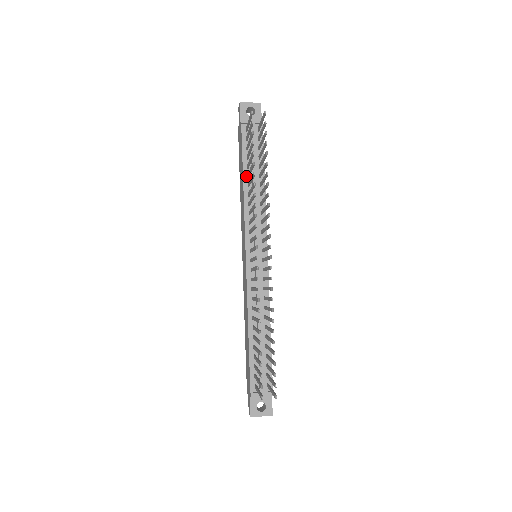
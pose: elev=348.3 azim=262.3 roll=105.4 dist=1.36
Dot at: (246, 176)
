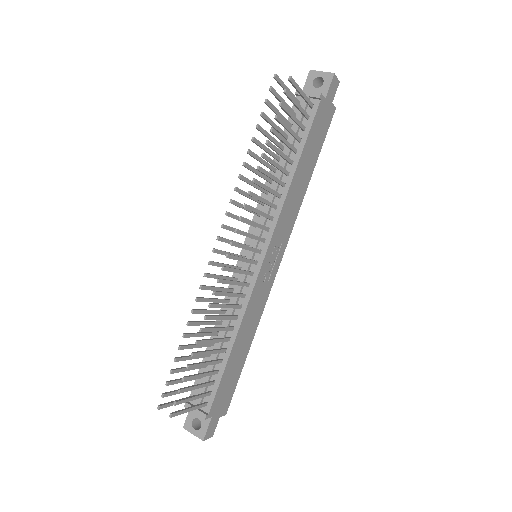
Dot at: (277, 159)
